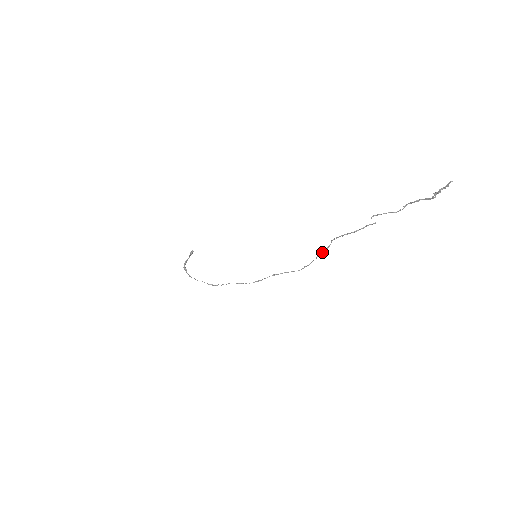
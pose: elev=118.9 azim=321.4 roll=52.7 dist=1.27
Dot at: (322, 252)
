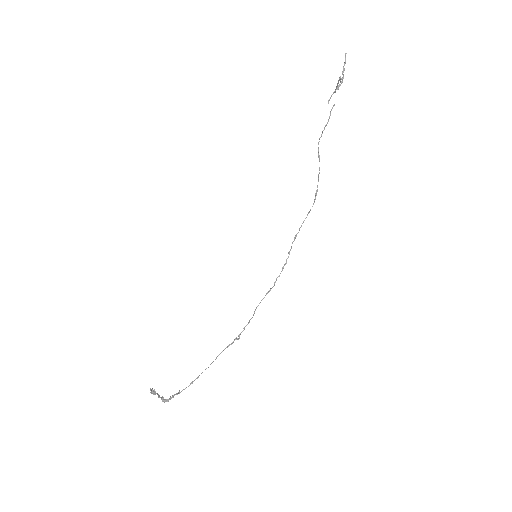
Dot at: occluded
